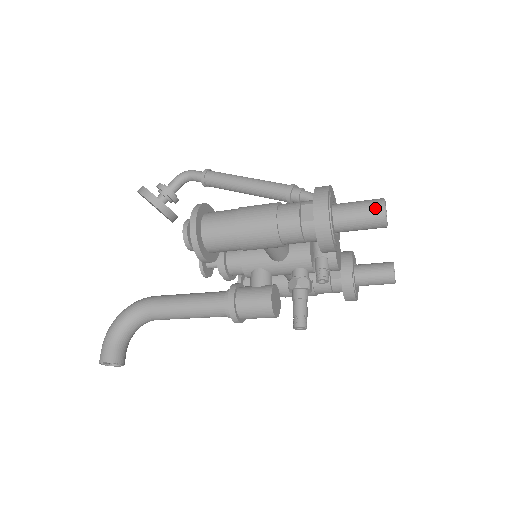
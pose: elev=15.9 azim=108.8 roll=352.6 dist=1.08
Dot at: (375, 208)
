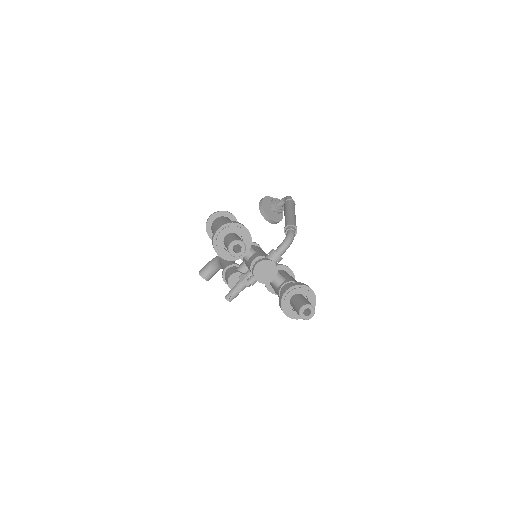
Dot at: (229, 242)
